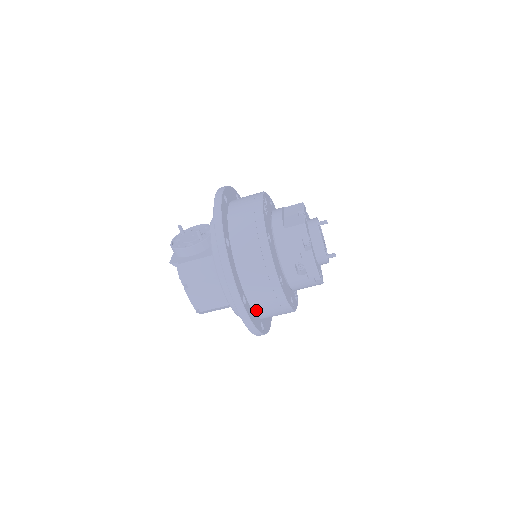
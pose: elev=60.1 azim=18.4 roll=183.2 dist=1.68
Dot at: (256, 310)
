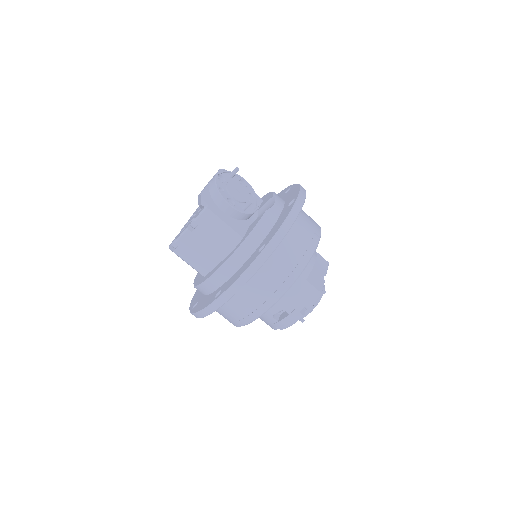
Dot at: occluded
